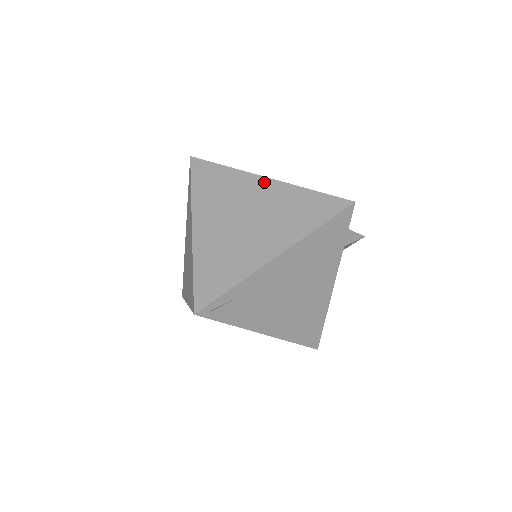
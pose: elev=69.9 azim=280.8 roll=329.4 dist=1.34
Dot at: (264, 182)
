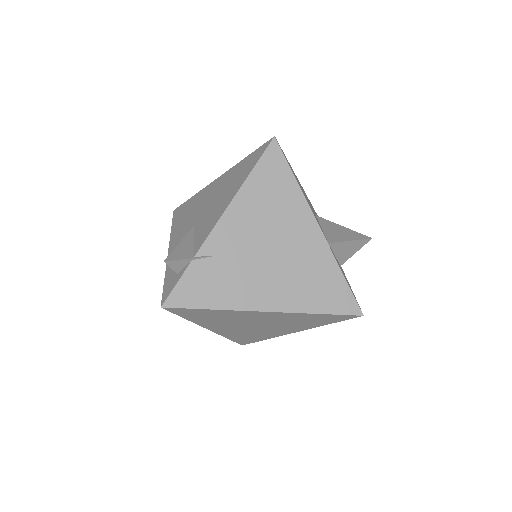
Dot at: (263, 314)
